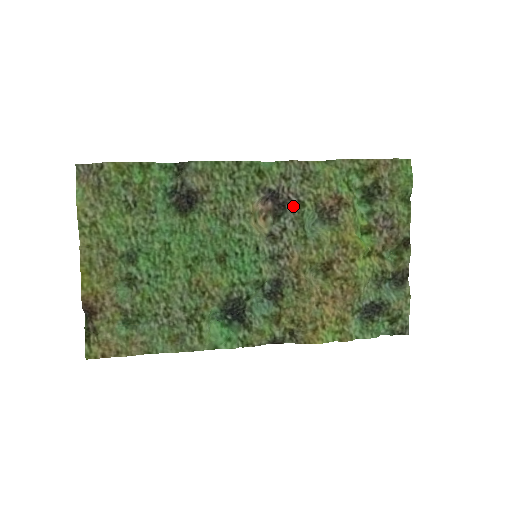
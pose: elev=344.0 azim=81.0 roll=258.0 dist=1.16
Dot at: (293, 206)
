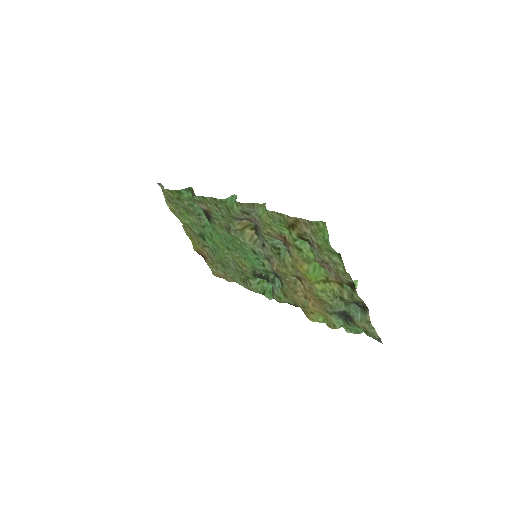
Dot at: (260, 233)
